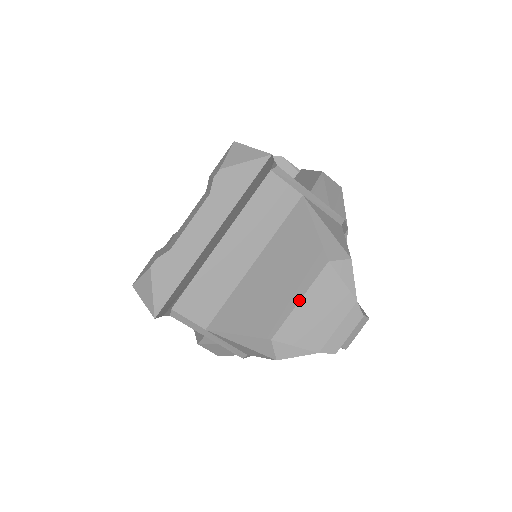
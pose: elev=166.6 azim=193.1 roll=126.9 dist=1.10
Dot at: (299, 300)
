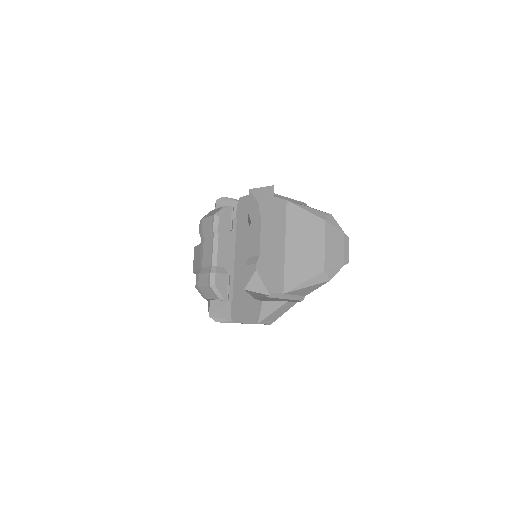
Dot at: (324, 245)
